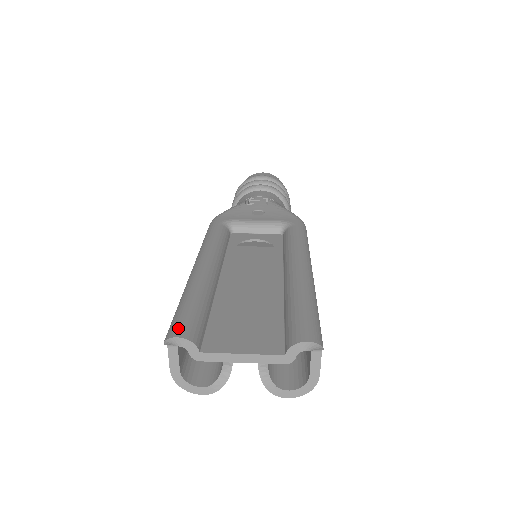
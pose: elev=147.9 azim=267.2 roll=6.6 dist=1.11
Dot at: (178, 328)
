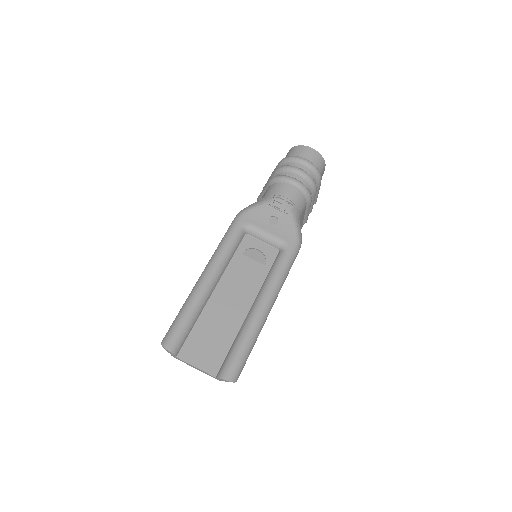
Dot at: (169, 341)
